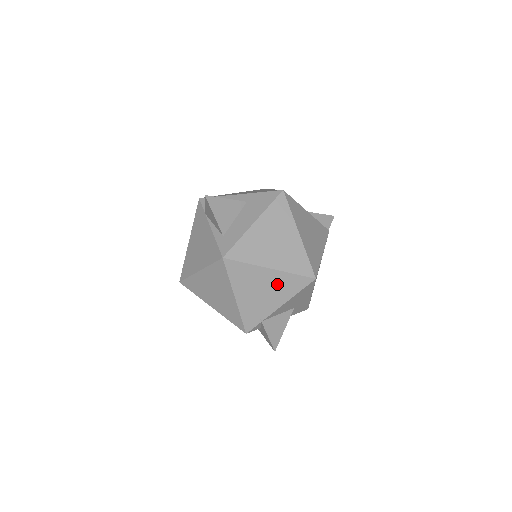
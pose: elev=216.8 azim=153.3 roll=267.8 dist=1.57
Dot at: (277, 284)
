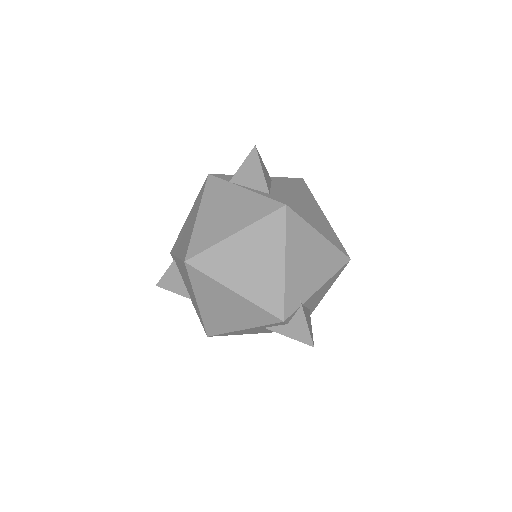
Dot at: (322, 256)
